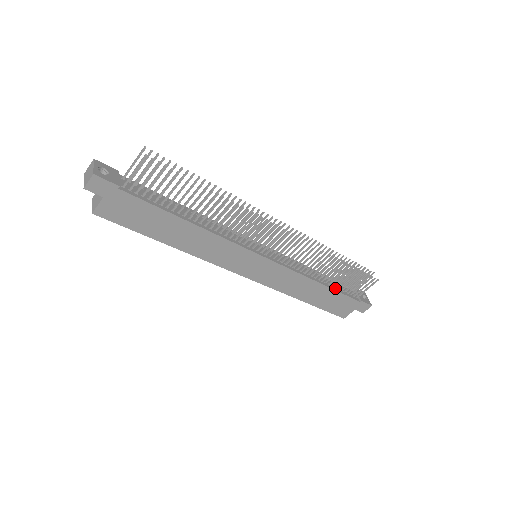
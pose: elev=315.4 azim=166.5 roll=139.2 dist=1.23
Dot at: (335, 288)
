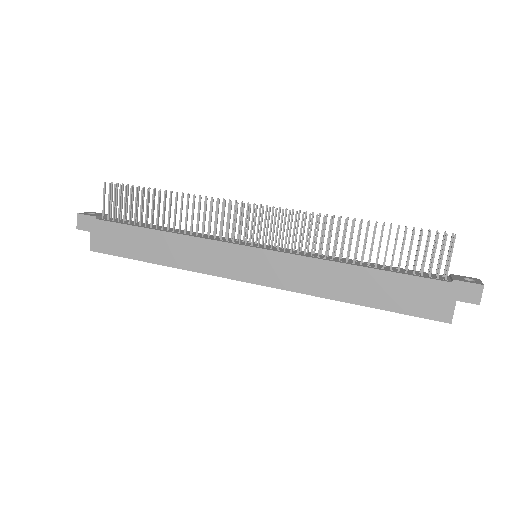
Dot at: (390, 270)
